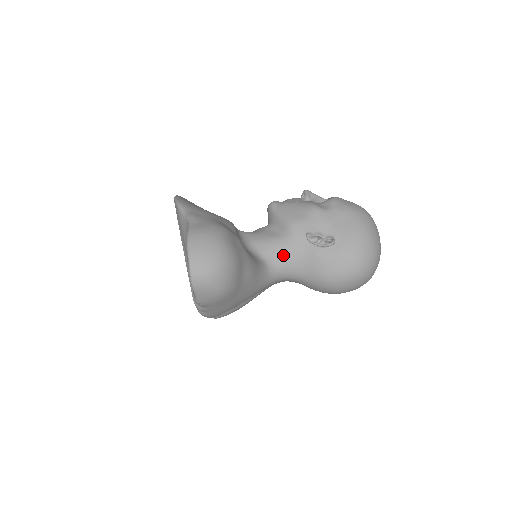
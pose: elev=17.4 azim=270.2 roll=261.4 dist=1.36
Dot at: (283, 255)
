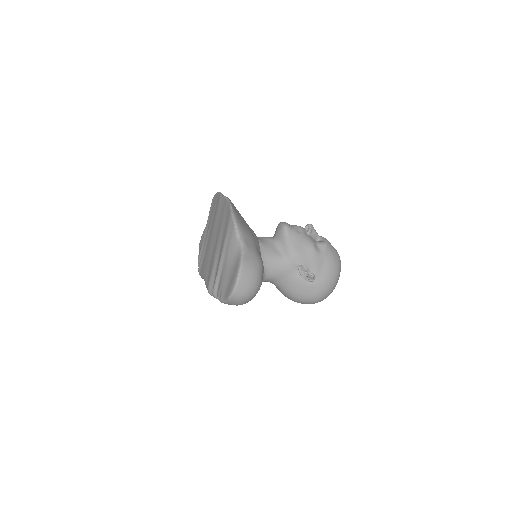
Dot at: (277, 271)
